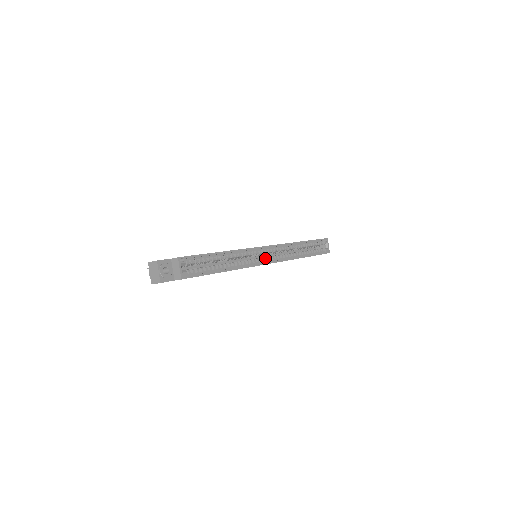
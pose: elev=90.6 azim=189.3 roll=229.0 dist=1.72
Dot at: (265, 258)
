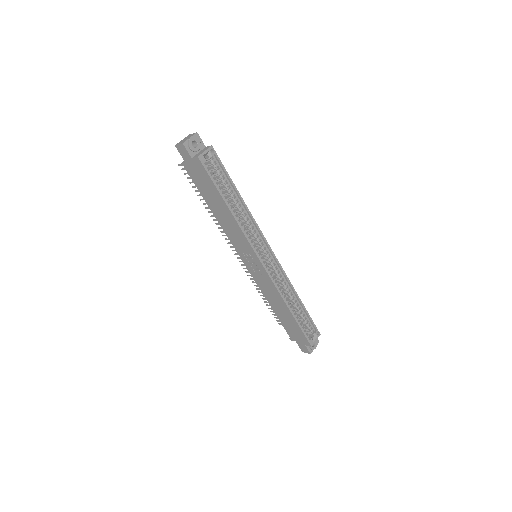
Dot at: (262, 258)
